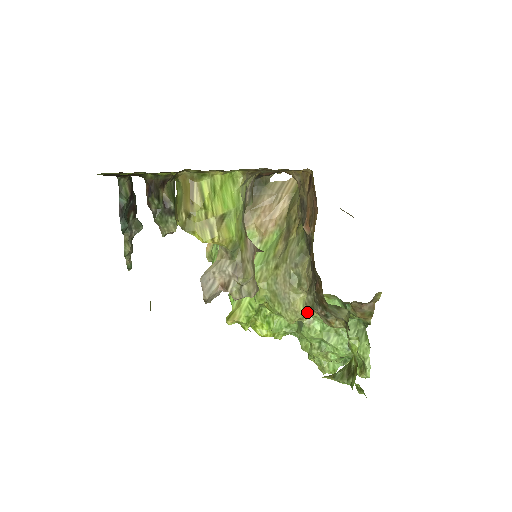
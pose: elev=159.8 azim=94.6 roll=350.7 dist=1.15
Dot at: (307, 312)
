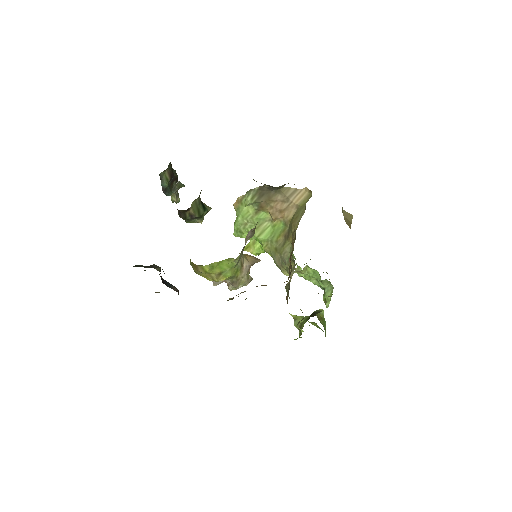
Dot at: occluded
